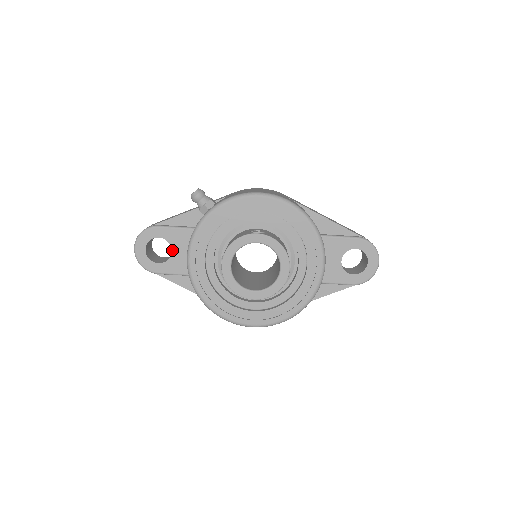
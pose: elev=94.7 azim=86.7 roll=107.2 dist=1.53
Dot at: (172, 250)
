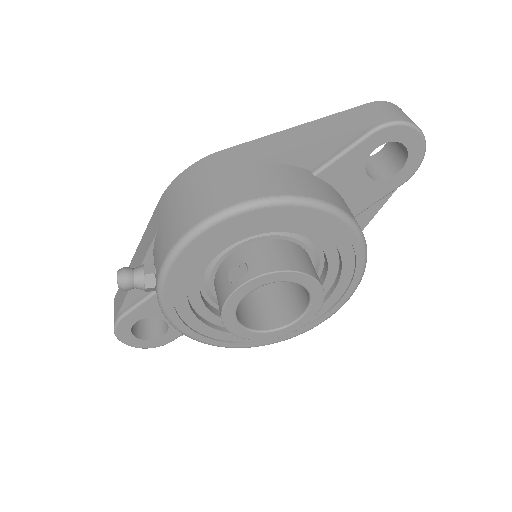
Dot at: (162, 319)
